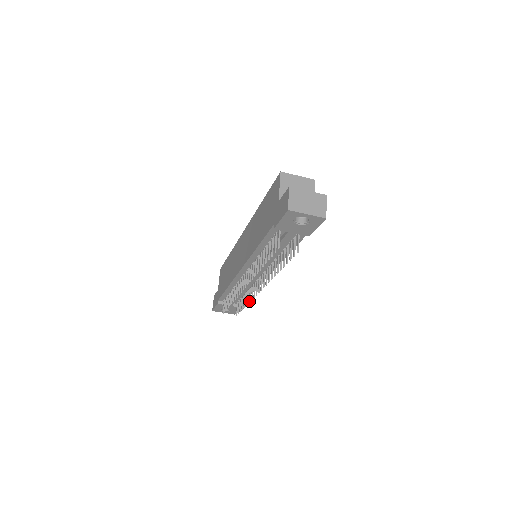
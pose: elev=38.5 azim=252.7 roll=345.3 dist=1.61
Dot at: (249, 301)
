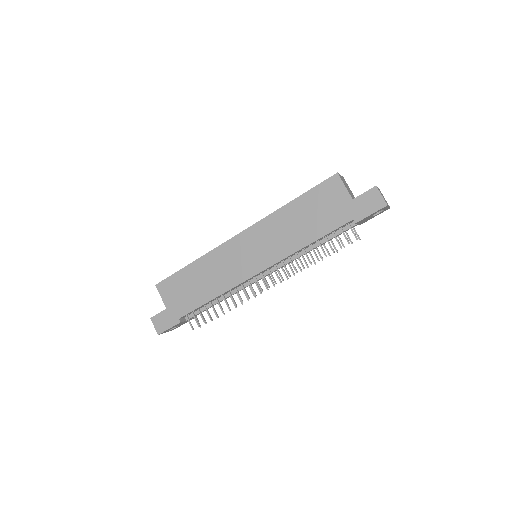
Dot at: (242, 303)
